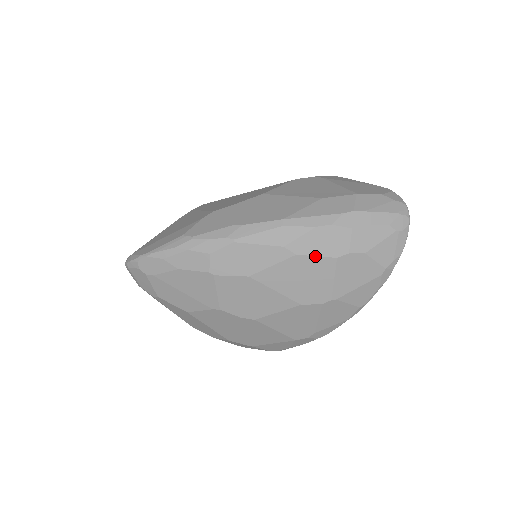
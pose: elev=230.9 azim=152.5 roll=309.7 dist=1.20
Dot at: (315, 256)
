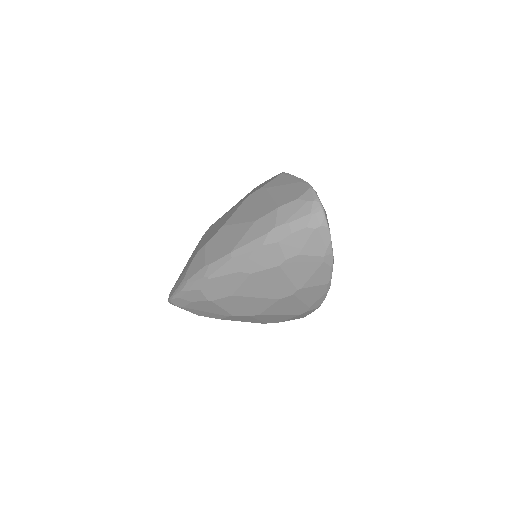
Dot at: (264, 270)
